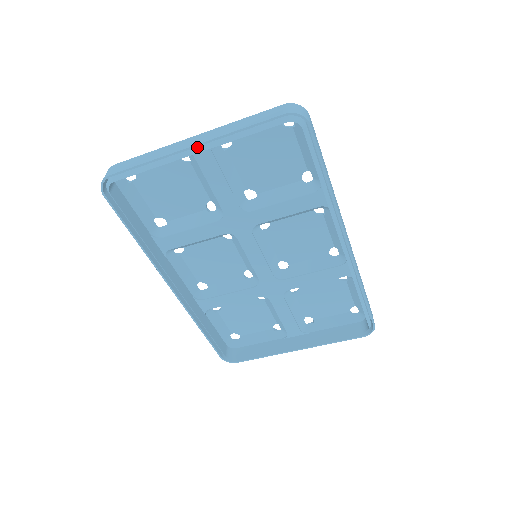
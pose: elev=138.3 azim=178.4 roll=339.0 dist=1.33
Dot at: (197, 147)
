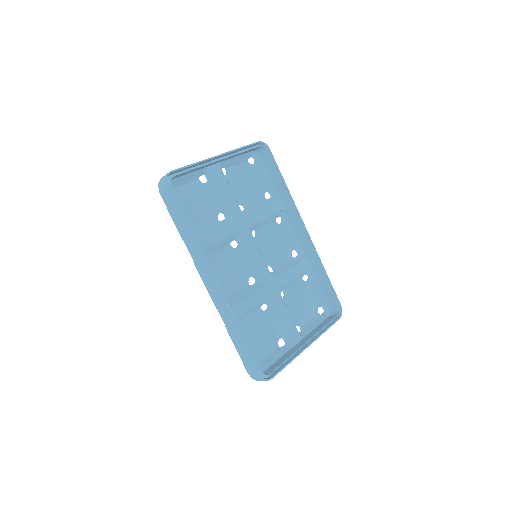
Dot at: (219, 158)
